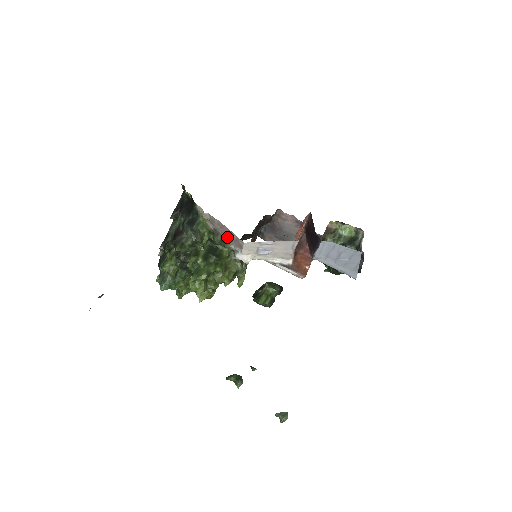
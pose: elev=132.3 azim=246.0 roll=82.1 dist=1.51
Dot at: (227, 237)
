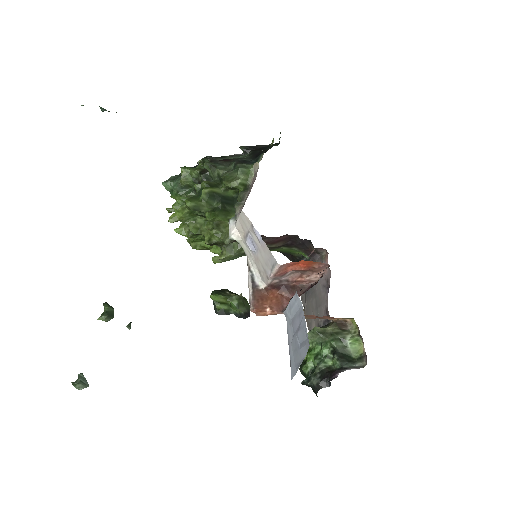
Dot at: (246, 199)
